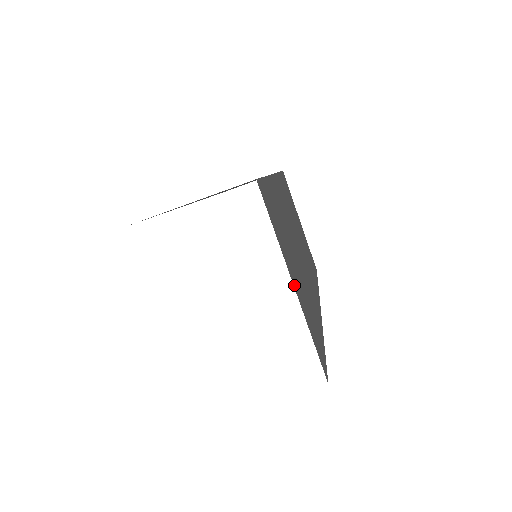
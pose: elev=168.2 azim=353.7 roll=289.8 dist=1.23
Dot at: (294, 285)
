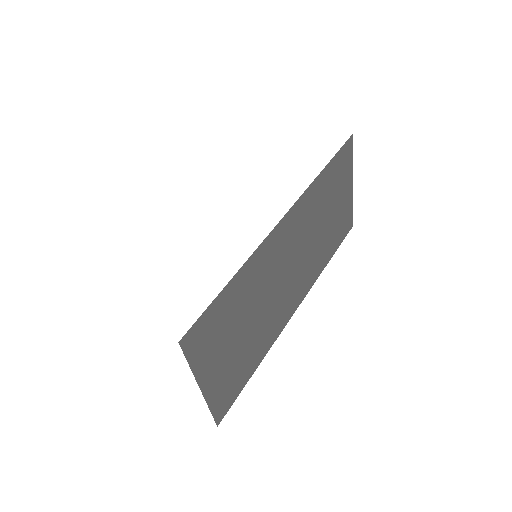
Dot at: (203, 386)
